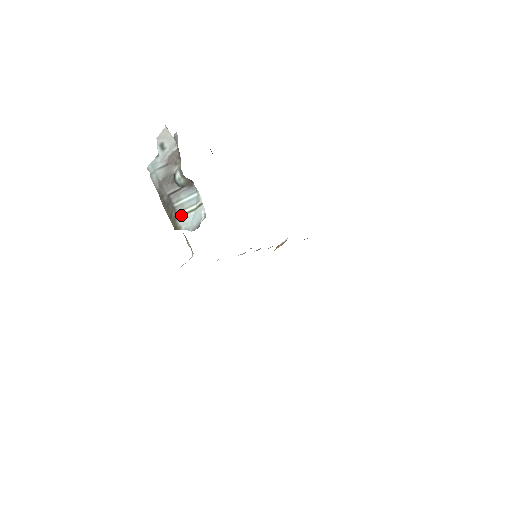
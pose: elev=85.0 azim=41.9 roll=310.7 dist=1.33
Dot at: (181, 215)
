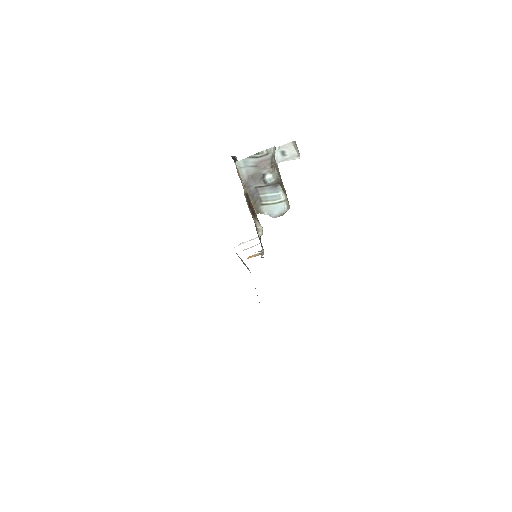
Dot at: (265, 204)
